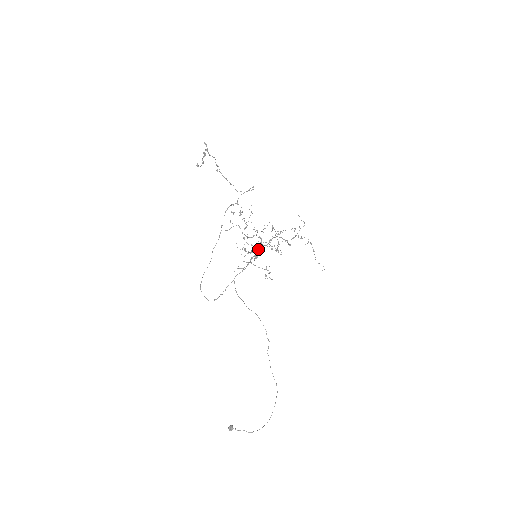
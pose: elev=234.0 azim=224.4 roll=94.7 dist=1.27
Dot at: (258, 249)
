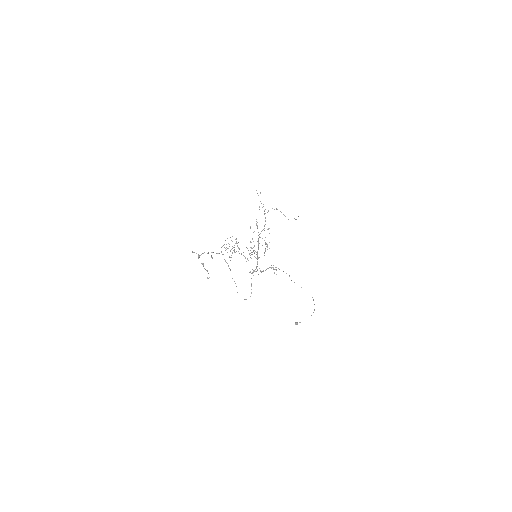
Dot at: (257, 257)
